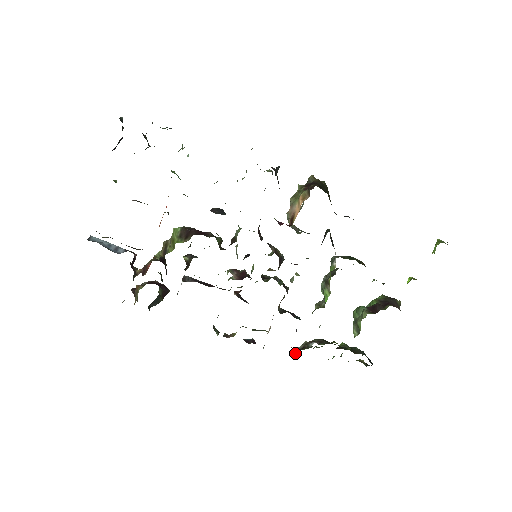
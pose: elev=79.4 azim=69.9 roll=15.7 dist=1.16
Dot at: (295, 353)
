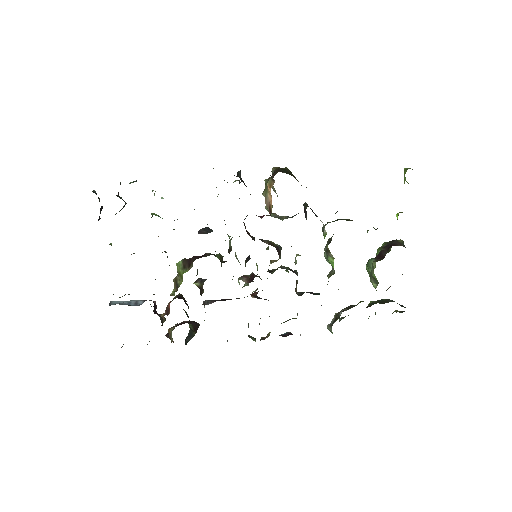
Dot at: (331, 328)
